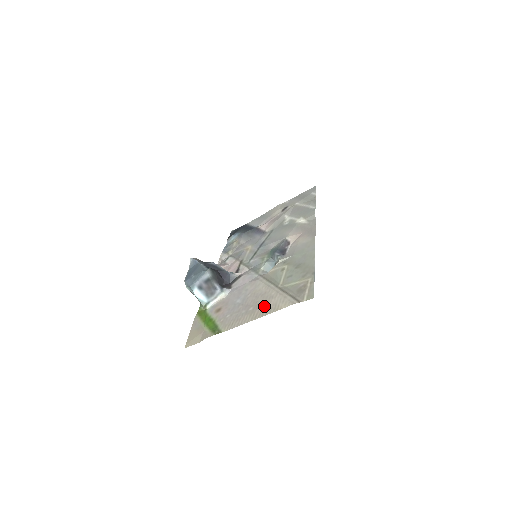
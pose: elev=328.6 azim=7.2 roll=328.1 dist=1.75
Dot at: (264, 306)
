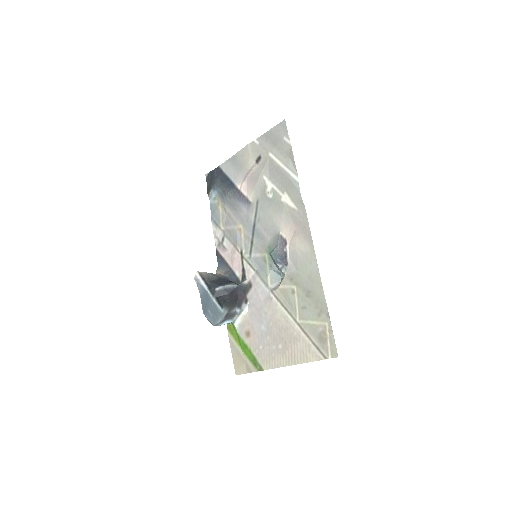
Dot at: (292, 349)
